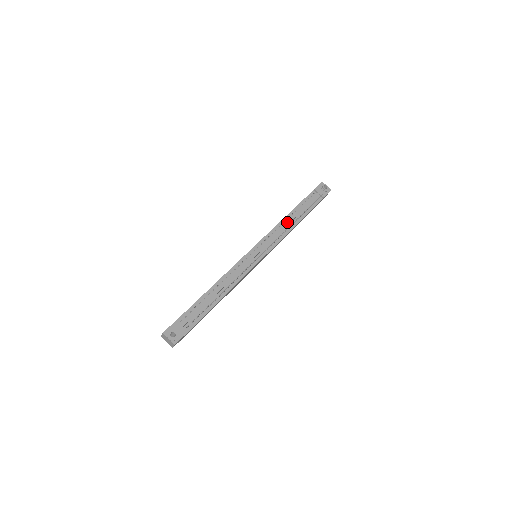
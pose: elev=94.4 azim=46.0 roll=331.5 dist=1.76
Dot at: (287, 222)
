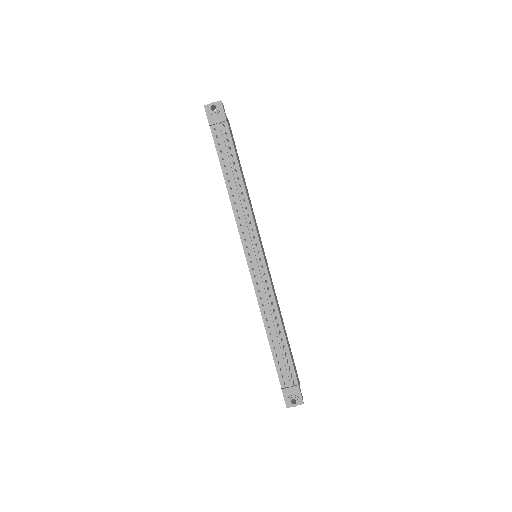
Dot at: (236, 196)
